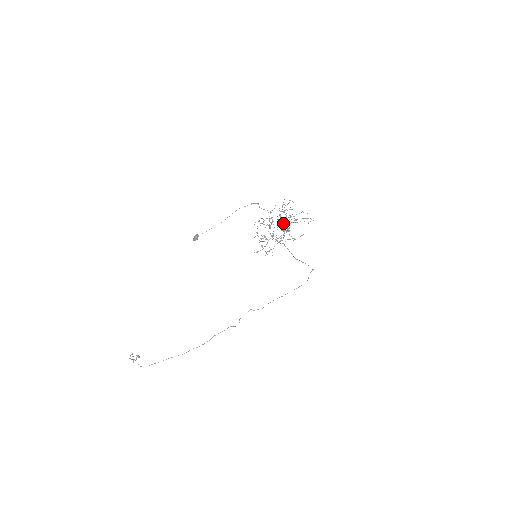
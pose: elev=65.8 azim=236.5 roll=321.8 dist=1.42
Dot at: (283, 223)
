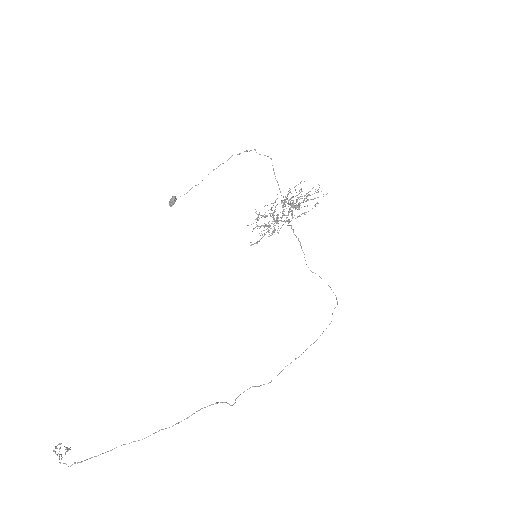
Dot at: (290, 203)
